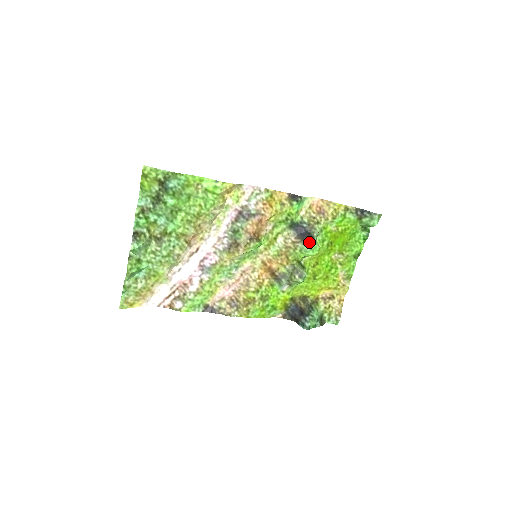
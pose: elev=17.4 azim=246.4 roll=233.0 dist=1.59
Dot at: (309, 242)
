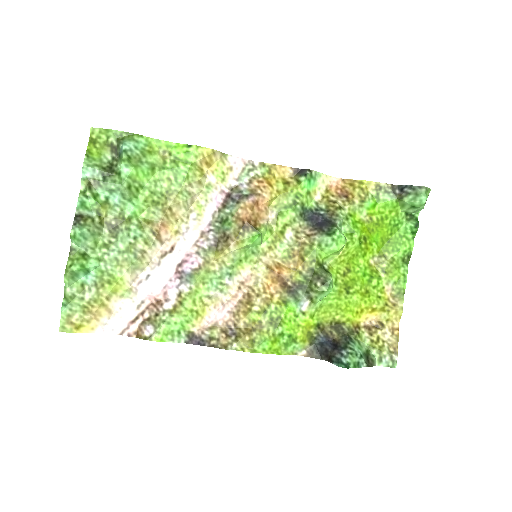
Dot at: (329, 231)
